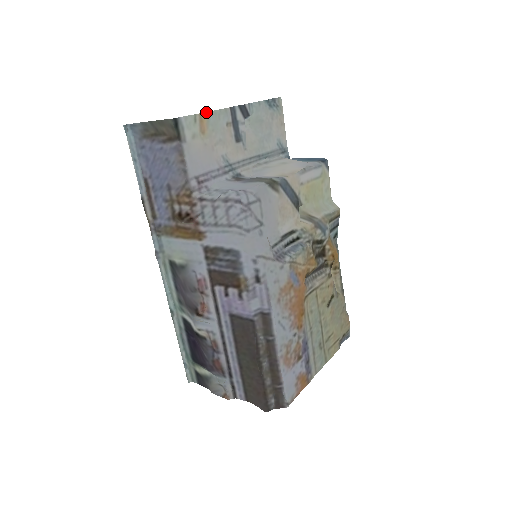
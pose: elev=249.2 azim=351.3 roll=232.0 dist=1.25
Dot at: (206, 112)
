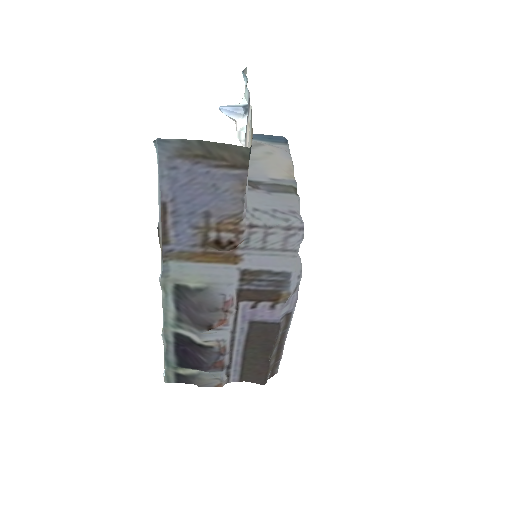
Dot at: occluded
